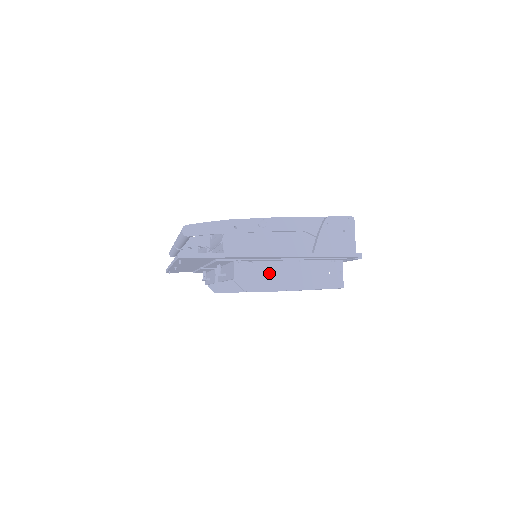
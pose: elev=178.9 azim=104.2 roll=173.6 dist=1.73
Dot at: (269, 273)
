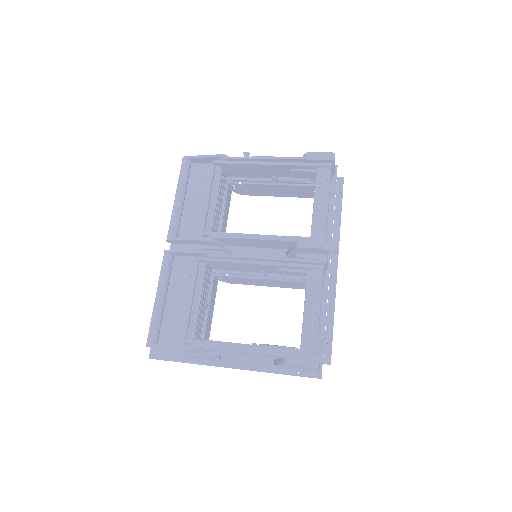
Dot at: occluded
